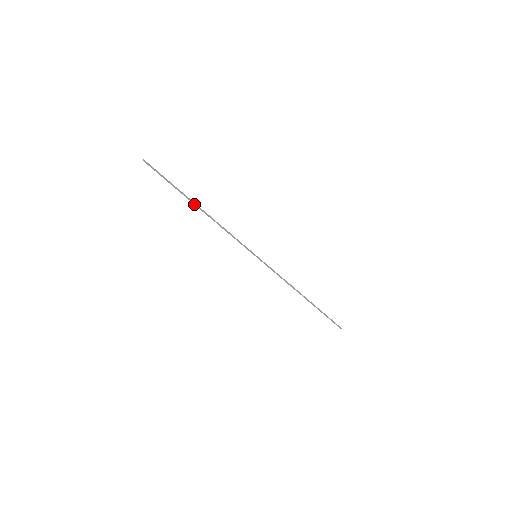
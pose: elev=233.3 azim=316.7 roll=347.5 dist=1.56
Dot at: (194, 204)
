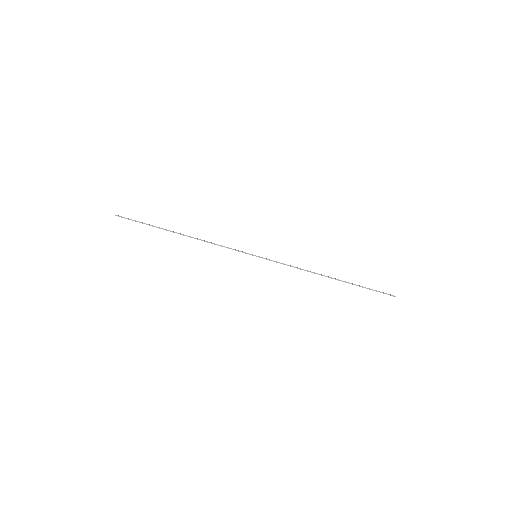
Dot at: occluded
